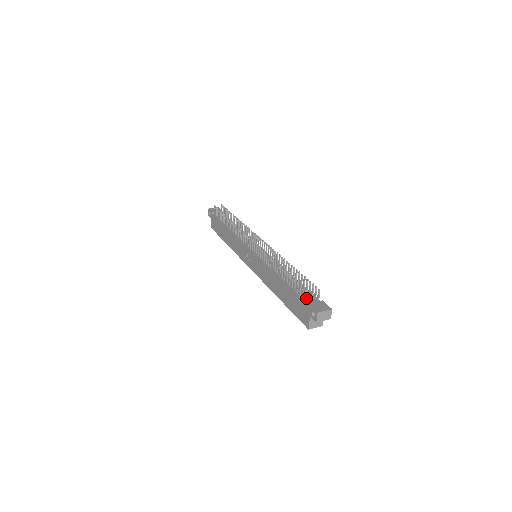
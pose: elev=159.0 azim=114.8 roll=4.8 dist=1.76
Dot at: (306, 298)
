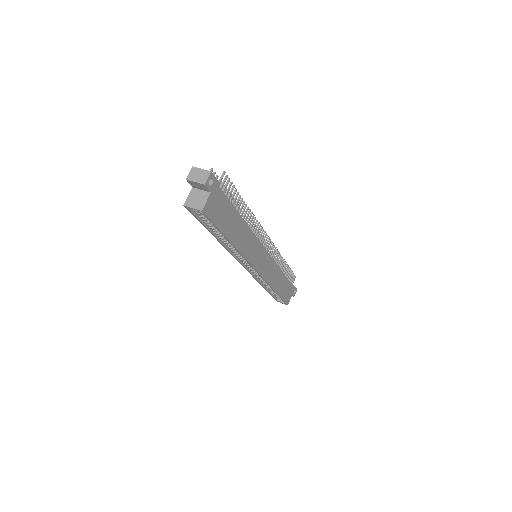
Dot at: occluded
